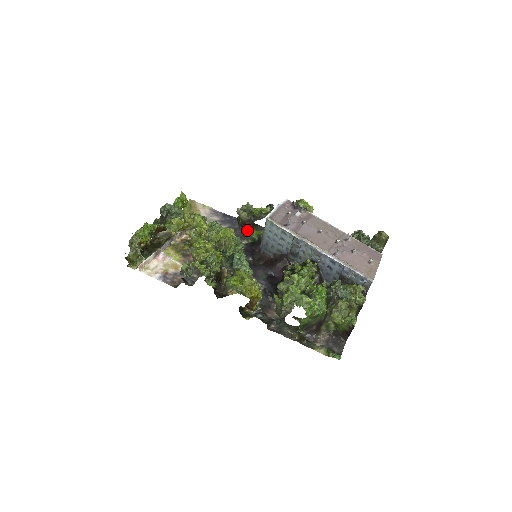
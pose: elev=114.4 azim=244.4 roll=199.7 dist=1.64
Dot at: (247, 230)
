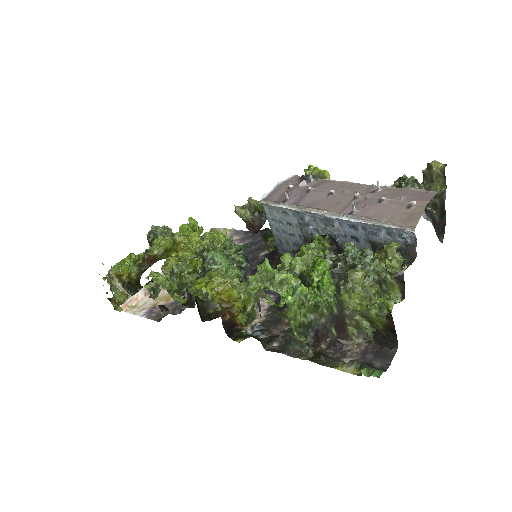
Dot at: (270, 239)
